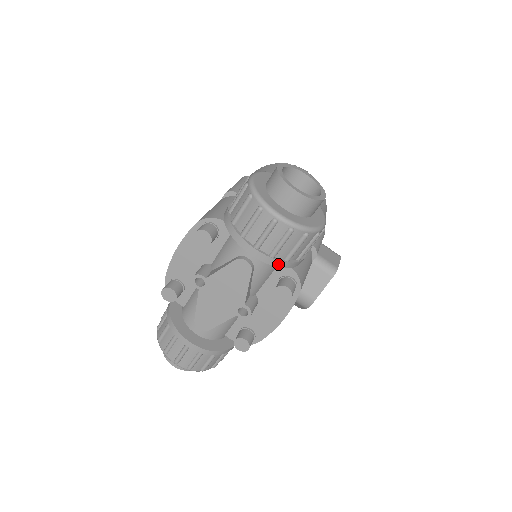
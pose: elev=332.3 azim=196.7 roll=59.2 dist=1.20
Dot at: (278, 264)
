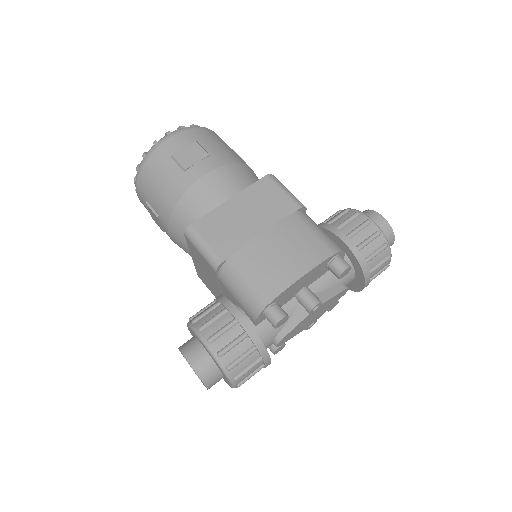
Dot at: (357, 290)
